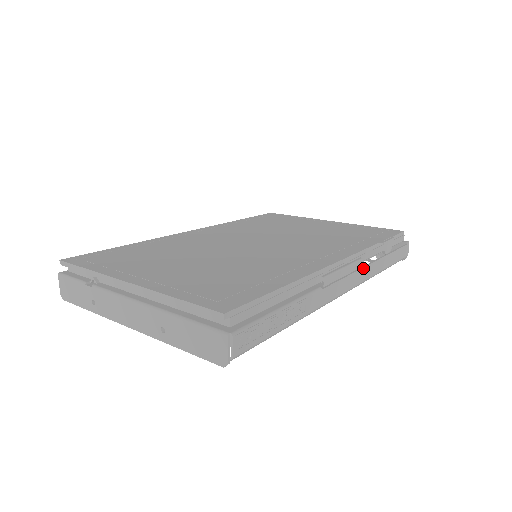
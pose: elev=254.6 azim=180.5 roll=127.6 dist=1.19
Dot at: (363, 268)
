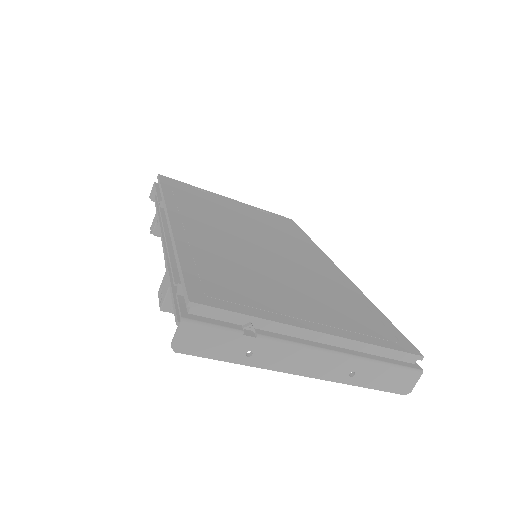
Dot at: occluded
